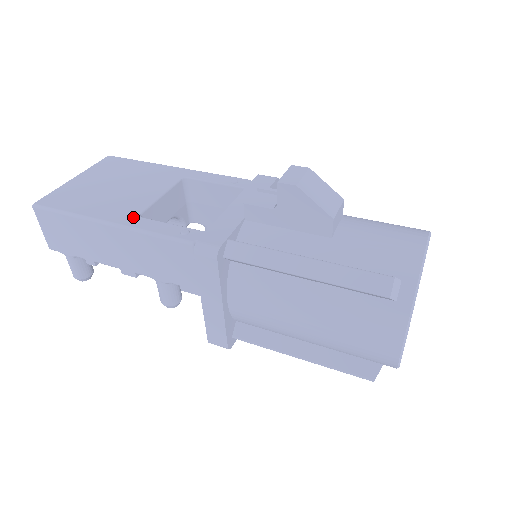
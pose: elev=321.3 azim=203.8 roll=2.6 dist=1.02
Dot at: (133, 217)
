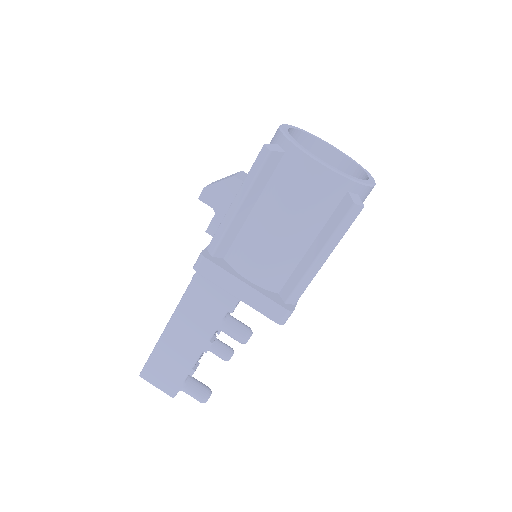
Dot at: occluded
